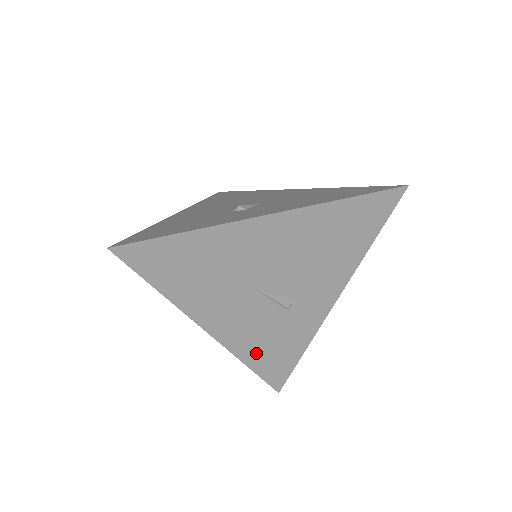
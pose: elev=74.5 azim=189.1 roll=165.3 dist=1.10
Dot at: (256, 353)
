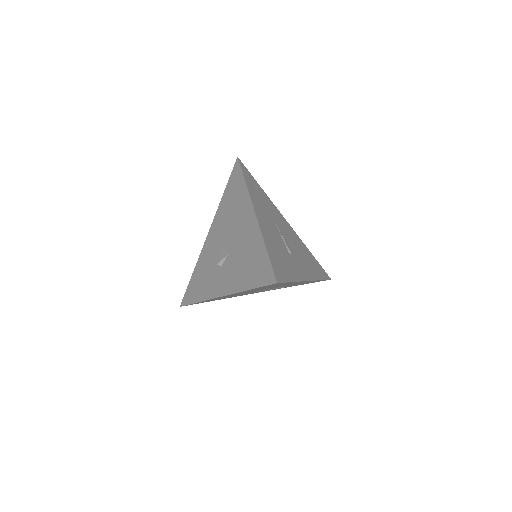
Dot at: occluded
